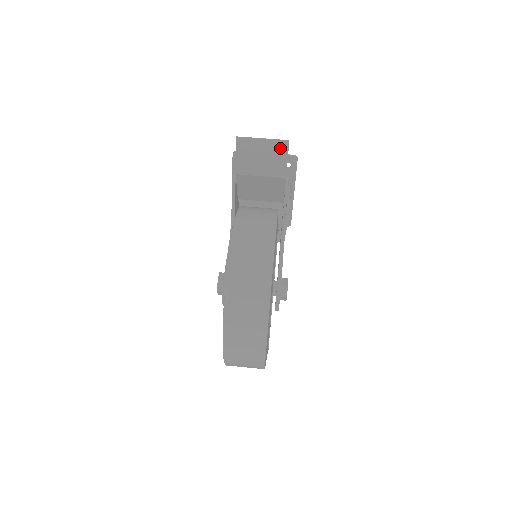
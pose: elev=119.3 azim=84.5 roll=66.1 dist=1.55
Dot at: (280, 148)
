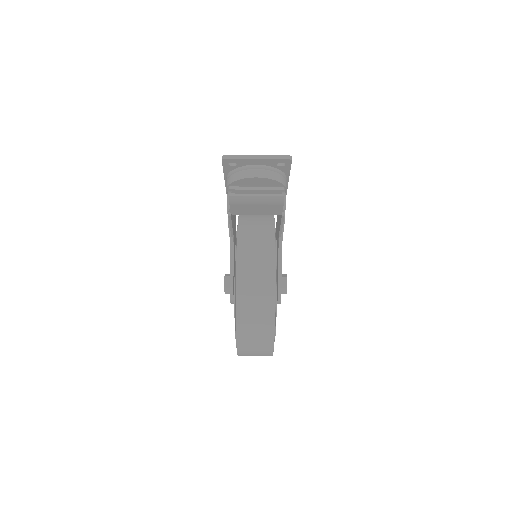
Dot at: (275, 201)
